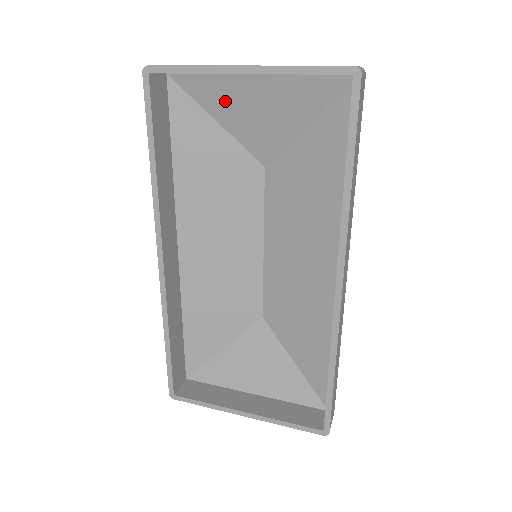
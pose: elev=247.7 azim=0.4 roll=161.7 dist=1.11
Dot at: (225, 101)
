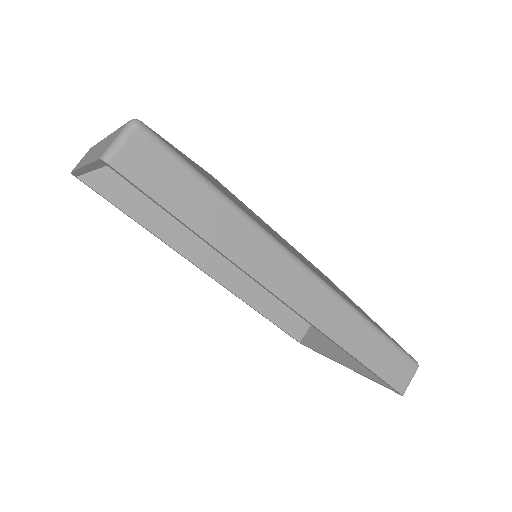
Dot at: occluded
